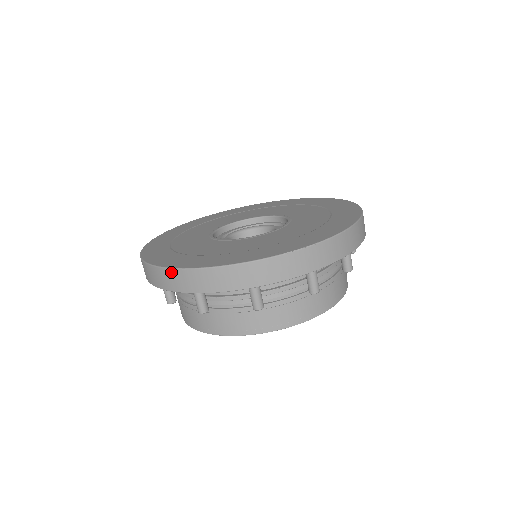
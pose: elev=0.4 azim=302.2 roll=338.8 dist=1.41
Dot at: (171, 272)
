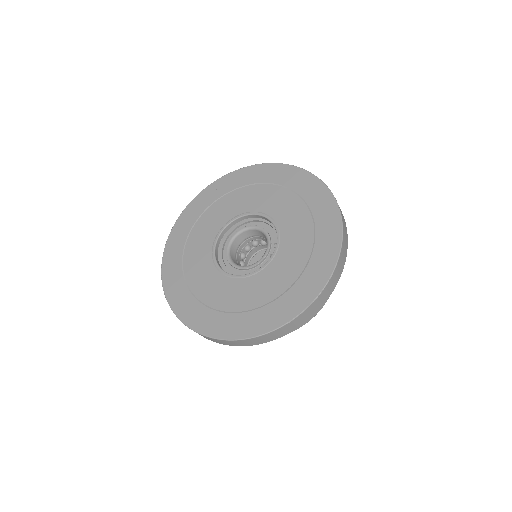
Dot at: (203, 336)
